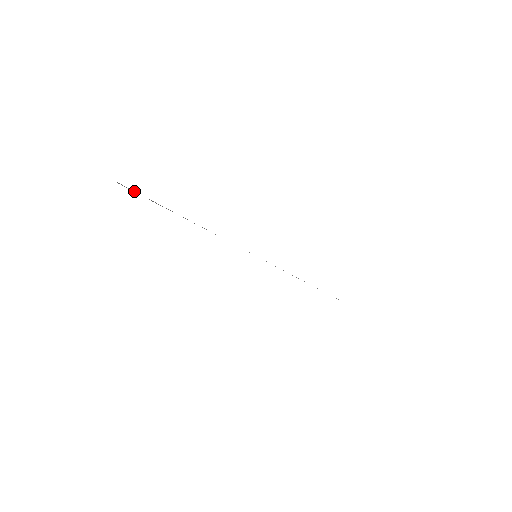
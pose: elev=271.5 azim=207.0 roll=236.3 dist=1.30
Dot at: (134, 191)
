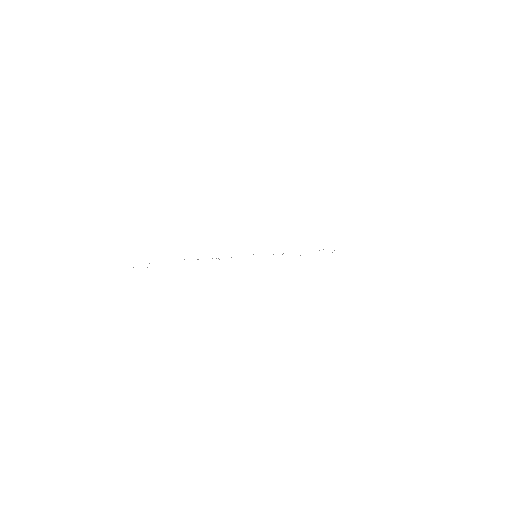
Dot at: occluded
